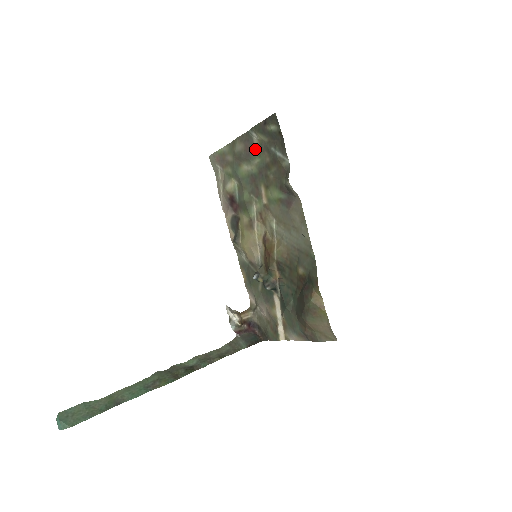
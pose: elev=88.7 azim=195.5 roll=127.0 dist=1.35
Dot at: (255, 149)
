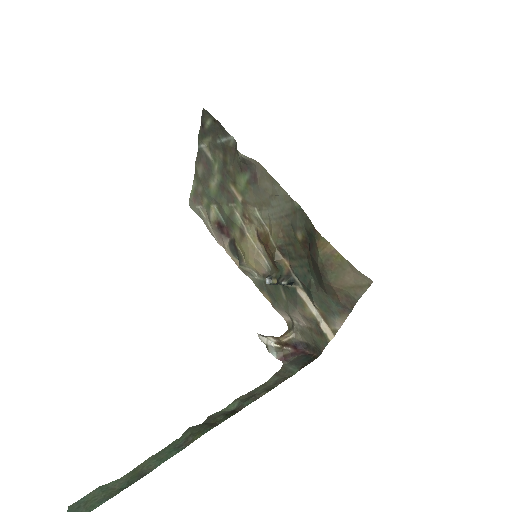
Dot at: (209, 158)
